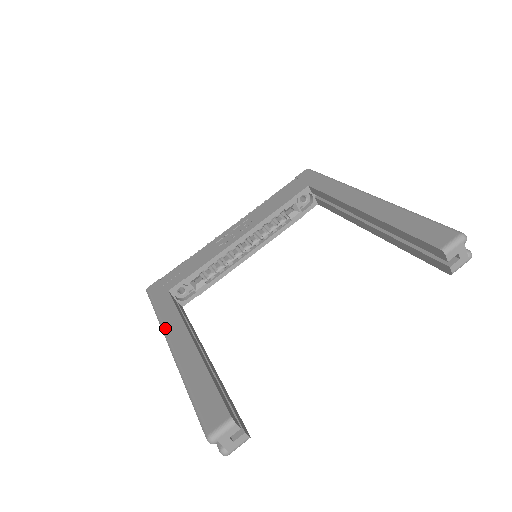
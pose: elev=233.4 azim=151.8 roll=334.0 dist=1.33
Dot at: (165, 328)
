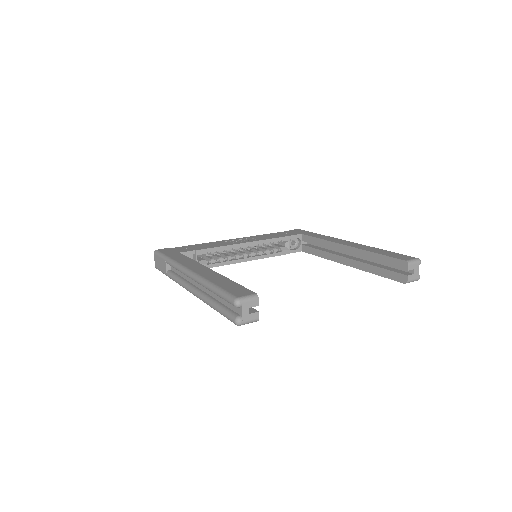
Dot at: (181, 263)
